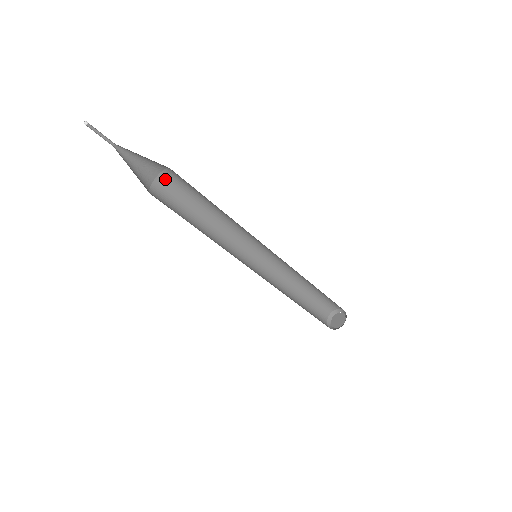
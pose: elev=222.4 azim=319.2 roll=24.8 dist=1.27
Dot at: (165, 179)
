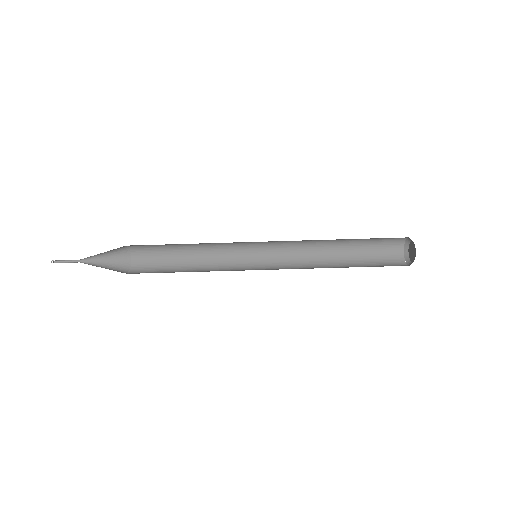
Dot at: (138, 267)
